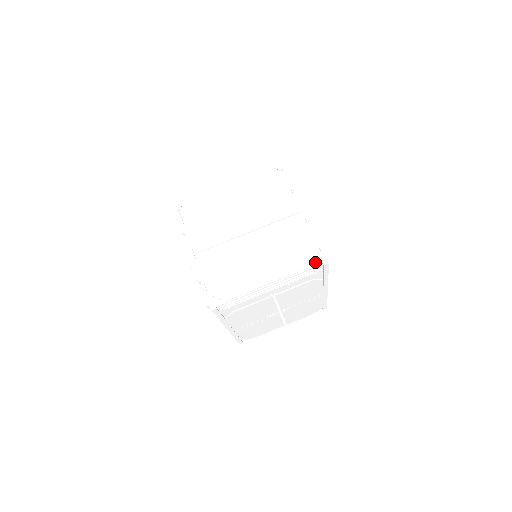
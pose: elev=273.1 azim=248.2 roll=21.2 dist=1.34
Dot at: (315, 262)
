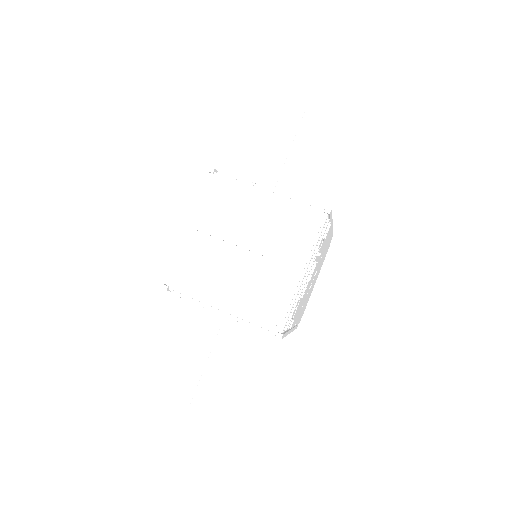
Dot at: (272, 327)
